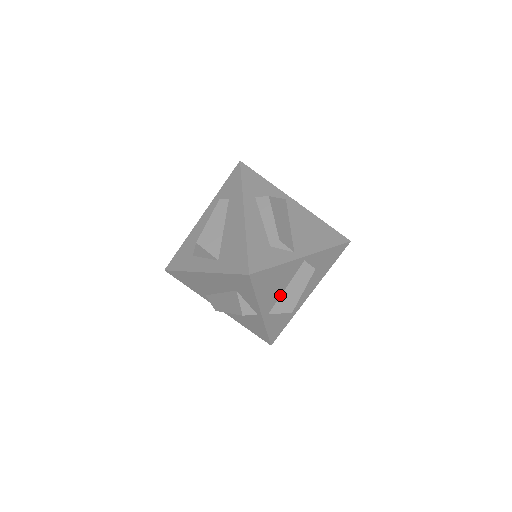
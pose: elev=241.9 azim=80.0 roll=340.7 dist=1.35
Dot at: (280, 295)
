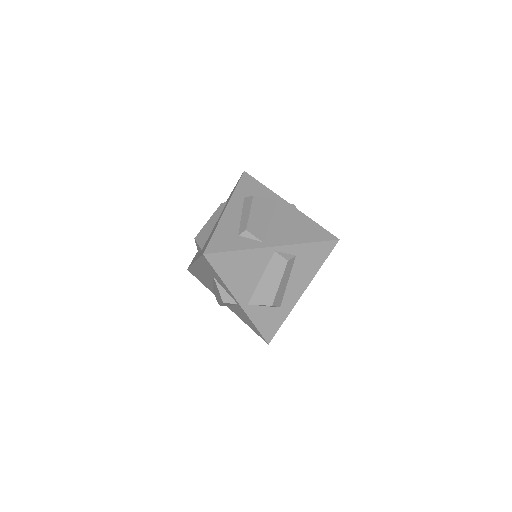
Dot at: (256, 285)
